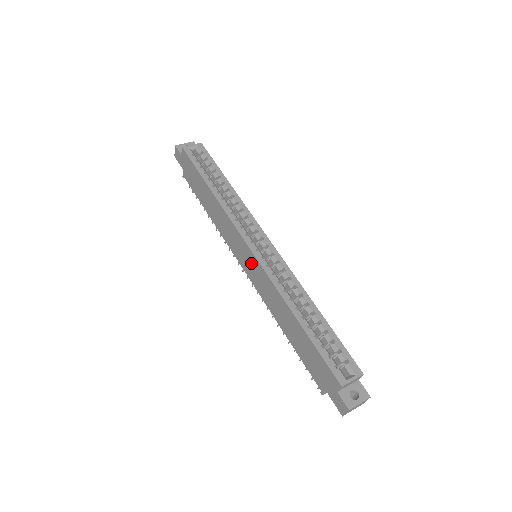
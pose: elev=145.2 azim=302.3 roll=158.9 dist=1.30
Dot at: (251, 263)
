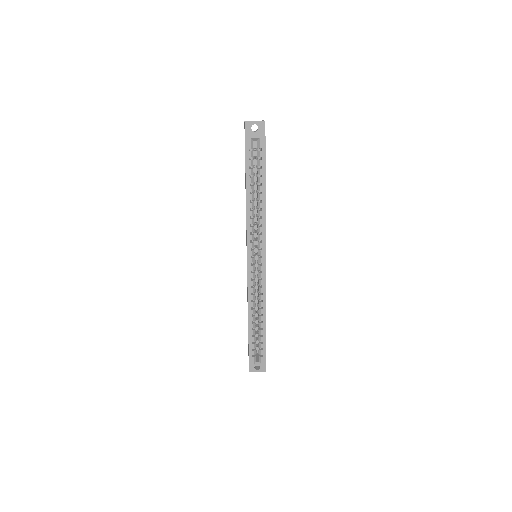
Dot at: occluded
